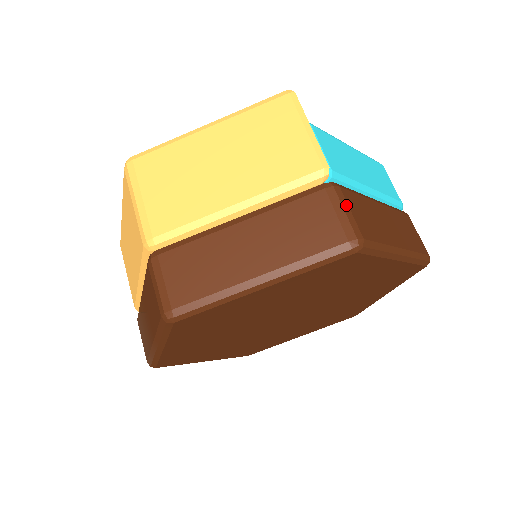
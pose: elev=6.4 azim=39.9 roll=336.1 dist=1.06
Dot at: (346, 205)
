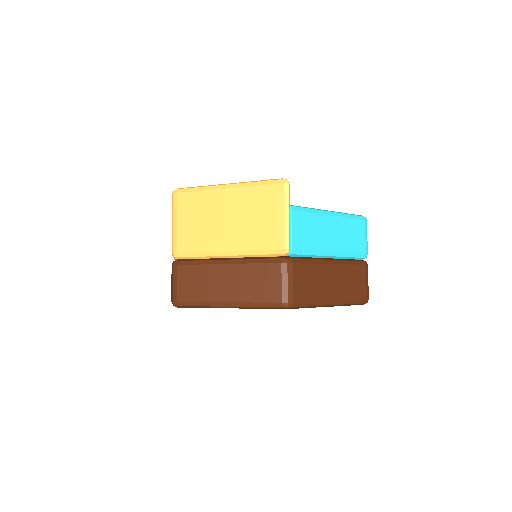
Dot at: (291, 277)
